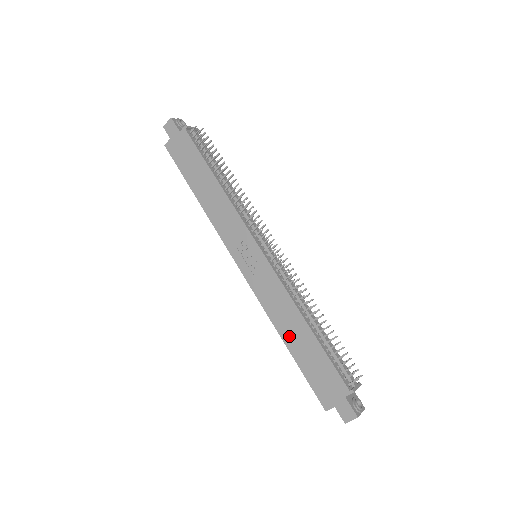
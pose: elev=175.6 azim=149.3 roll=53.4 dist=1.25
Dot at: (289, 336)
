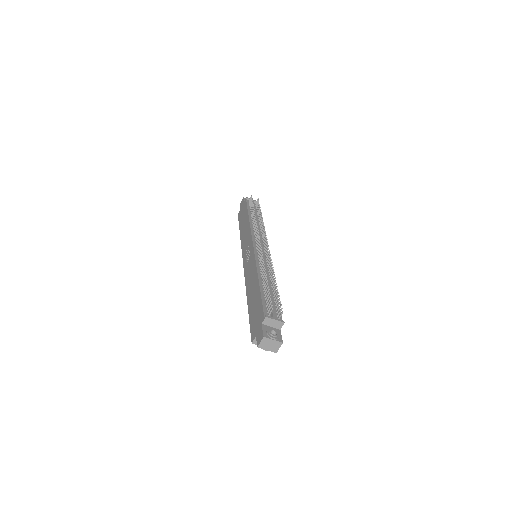
Dot at: (250, 295)
